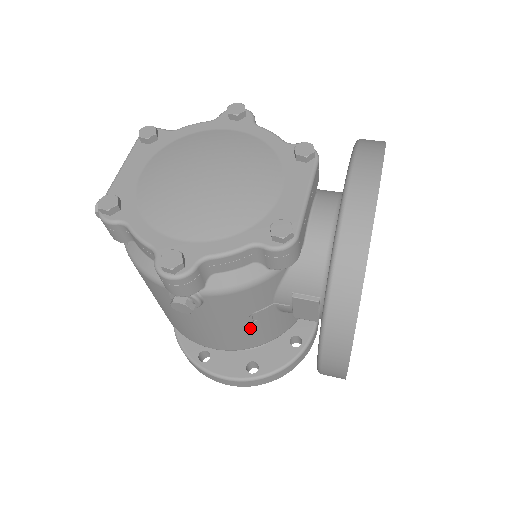
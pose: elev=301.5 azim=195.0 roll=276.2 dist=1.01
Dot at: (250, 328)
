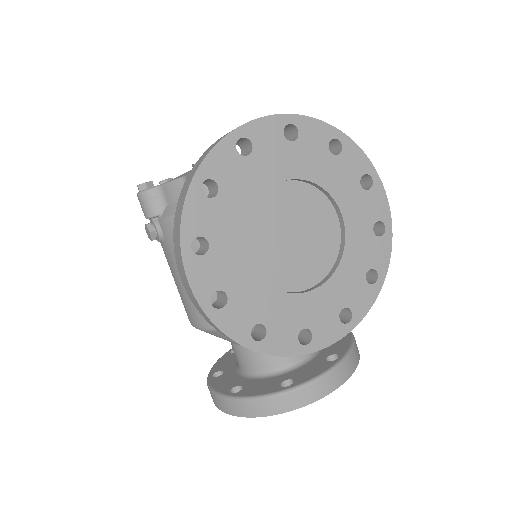
Dot at: occluded
